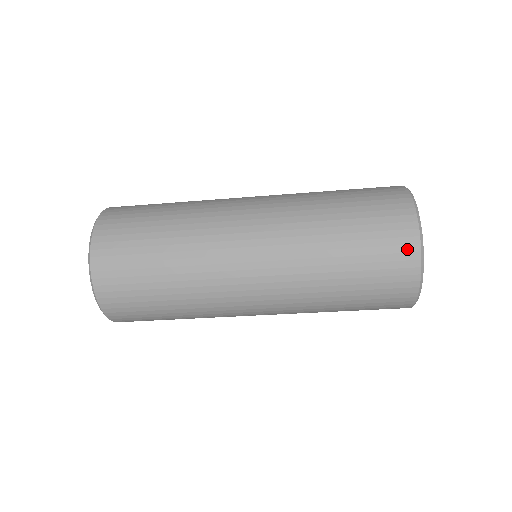
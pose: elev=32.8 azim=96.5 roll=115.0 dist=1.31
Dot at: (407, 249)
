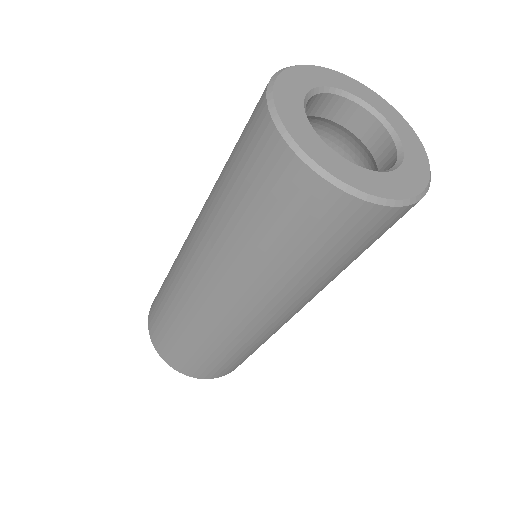
Dot at: (259, 122)
